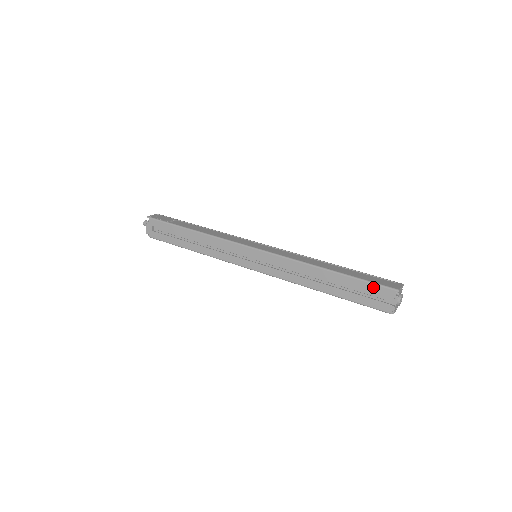
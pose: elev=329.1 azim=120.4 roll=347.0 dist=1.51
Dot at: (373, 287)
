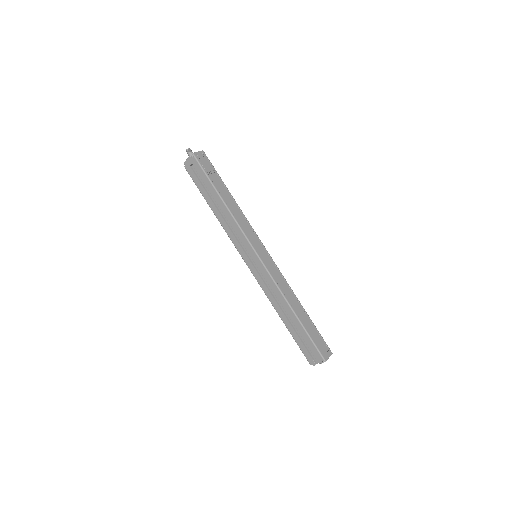
Dot at: (313, 347)
